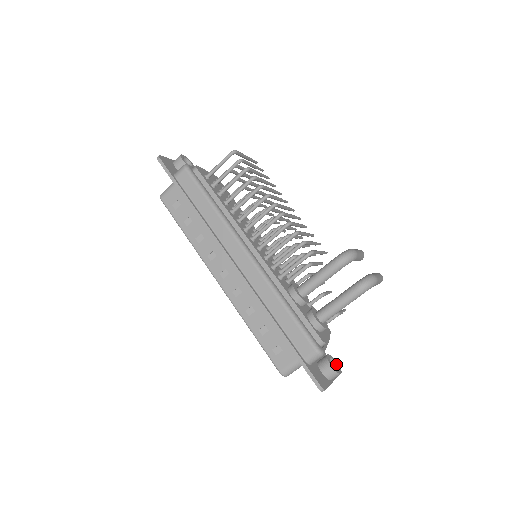
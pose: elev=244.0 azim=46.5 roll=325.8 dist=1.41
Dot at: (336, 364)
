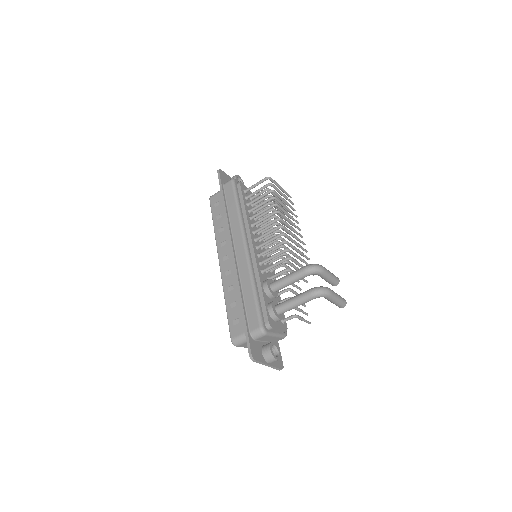
Dot at: (278, 353)
